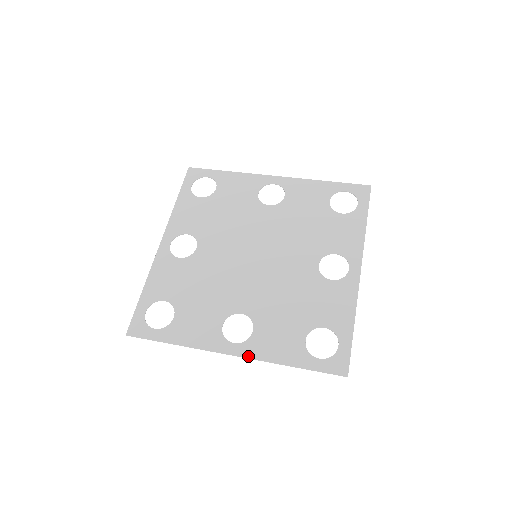
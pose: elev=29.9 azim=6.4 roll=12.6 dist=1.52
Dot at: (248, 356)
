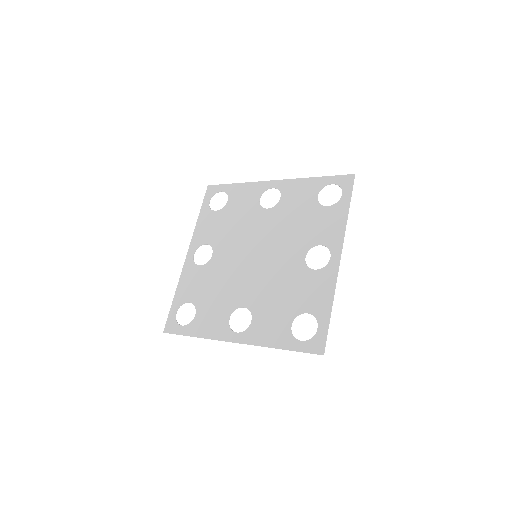
Dot at: (247, 342)
